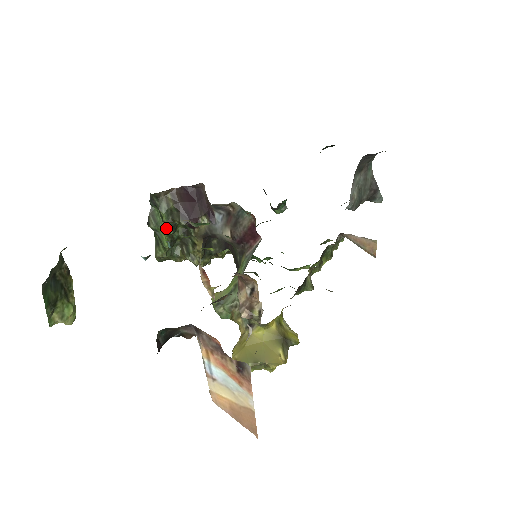
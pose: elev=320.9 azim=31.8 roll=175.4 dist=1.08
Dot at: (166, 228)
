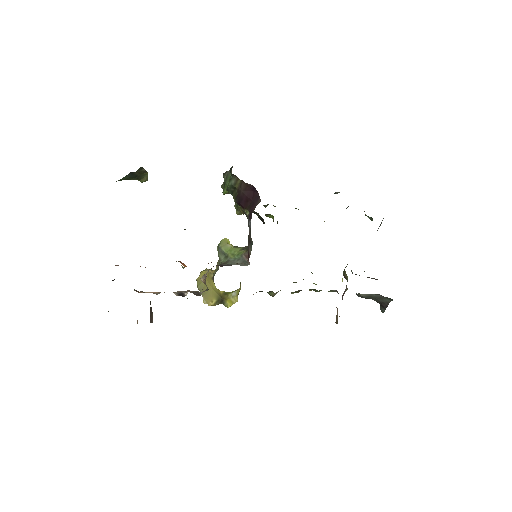
Dot at: (227, 190)
